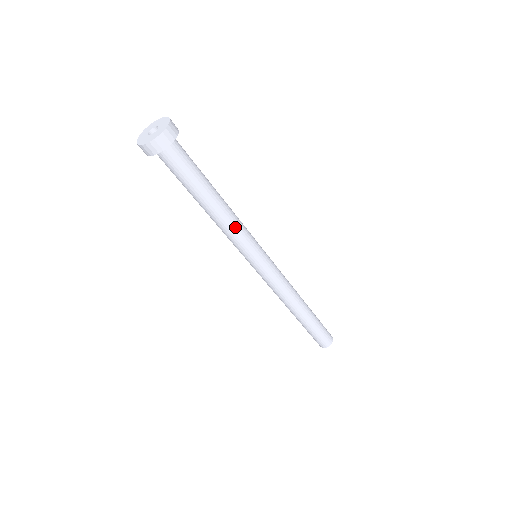
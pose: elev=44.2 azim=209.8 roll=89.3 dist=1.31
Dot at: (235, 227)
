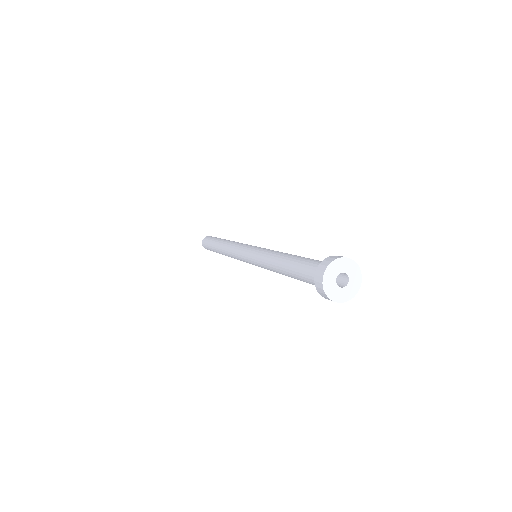
Dot at: occluded
